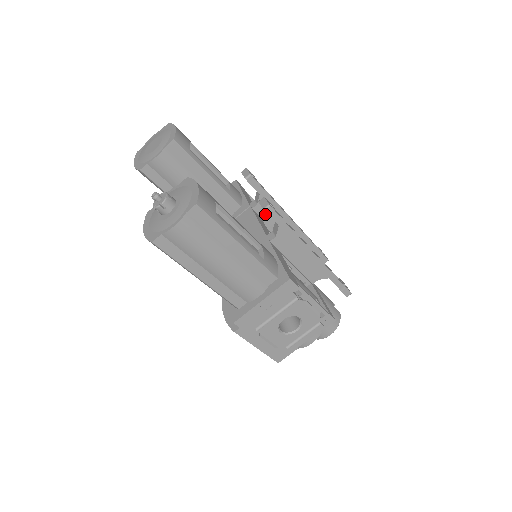
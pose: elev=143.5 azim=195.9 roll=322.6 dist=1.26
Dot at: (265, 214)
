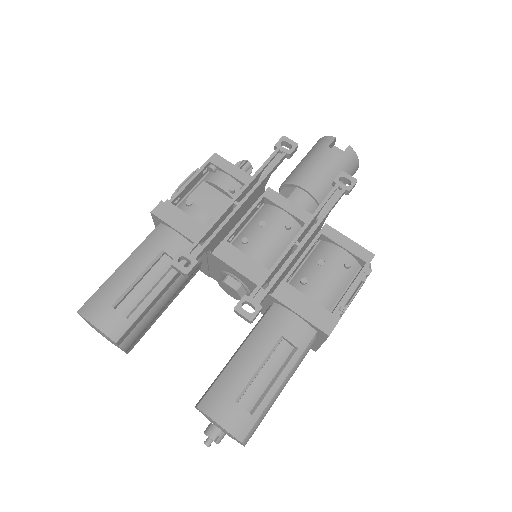
Dot at: (222, 236)
